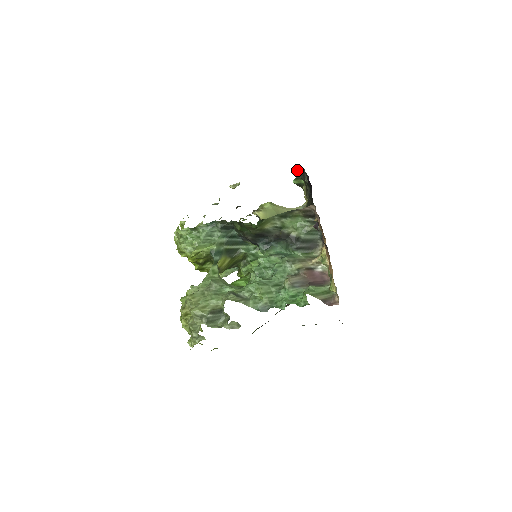
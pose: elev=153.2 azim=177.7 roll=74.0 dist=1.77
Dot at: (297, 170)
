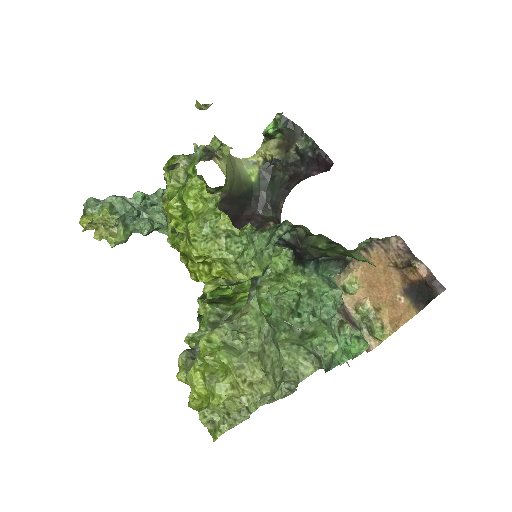
Dot at: (286, 120)
